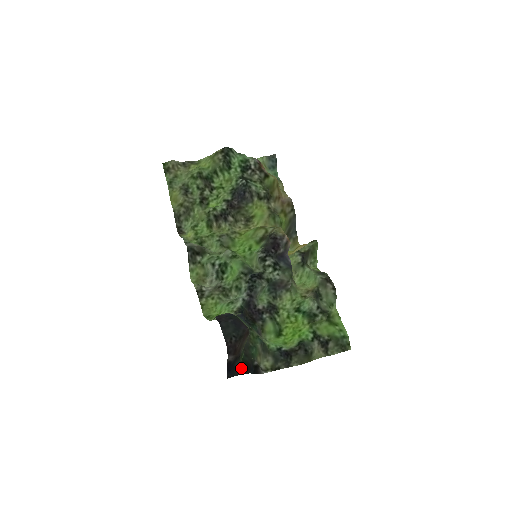
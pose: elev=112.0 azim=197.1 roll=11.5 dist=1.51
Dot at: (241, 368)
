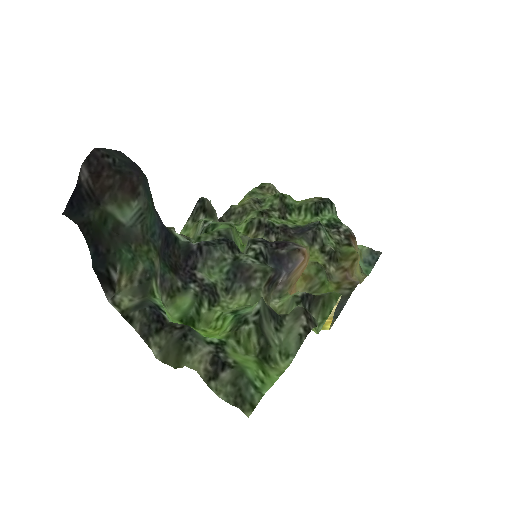
Dot at: (86, 221)
